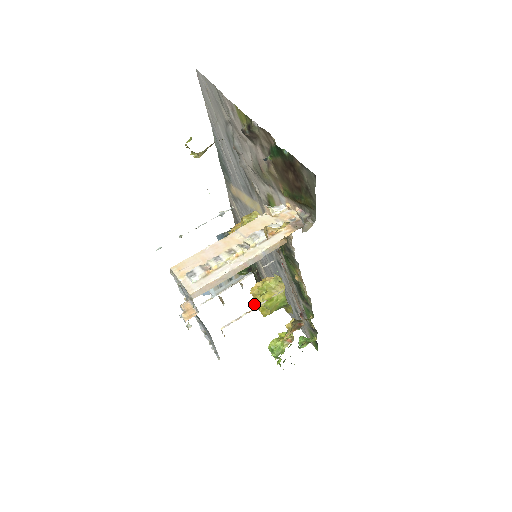
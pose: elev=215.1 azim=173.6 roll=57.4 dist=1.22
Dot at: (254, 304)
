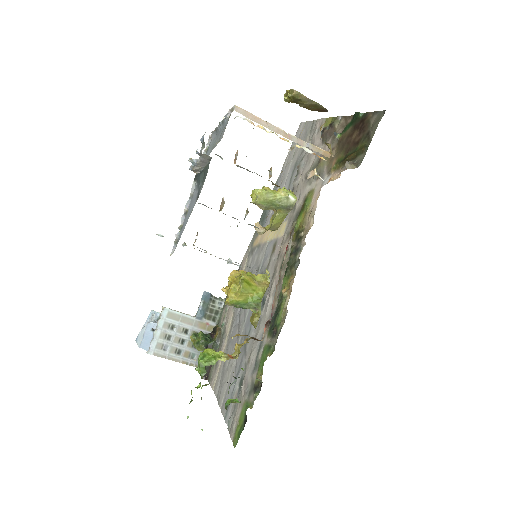
Dot at: (225, 287)
